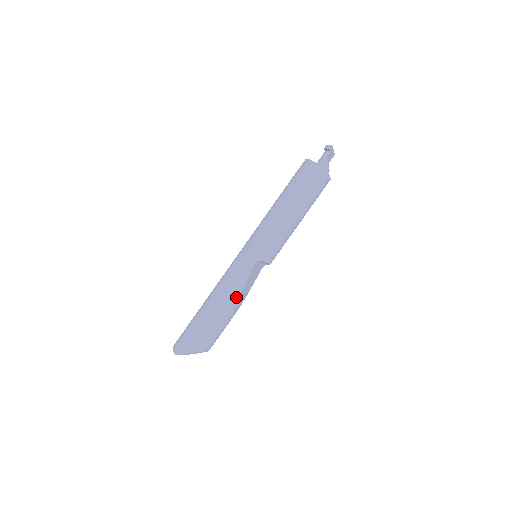
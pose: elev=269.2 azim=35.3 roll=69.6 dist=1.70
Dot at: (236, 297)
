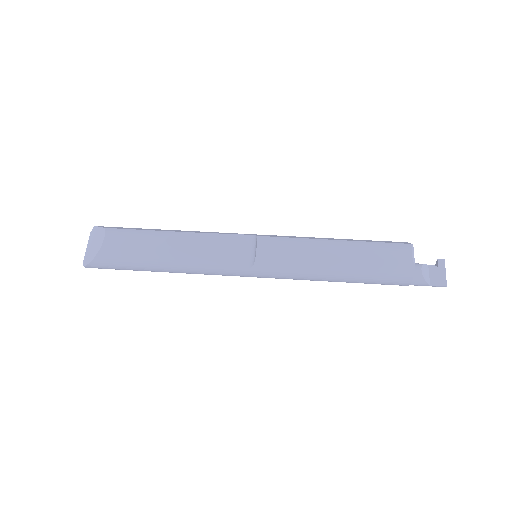
Dot at: (195, 232)
